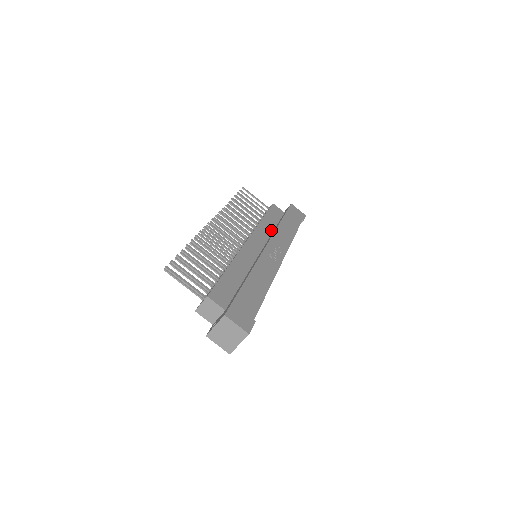
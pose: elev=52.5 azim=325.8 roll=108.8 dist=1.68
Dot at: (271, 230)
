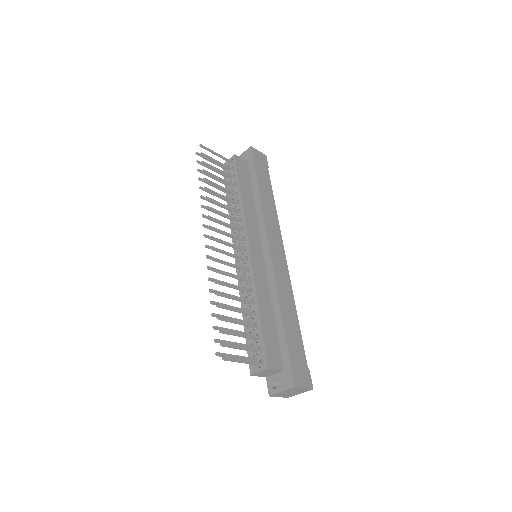
Dot at: (253, 207)
